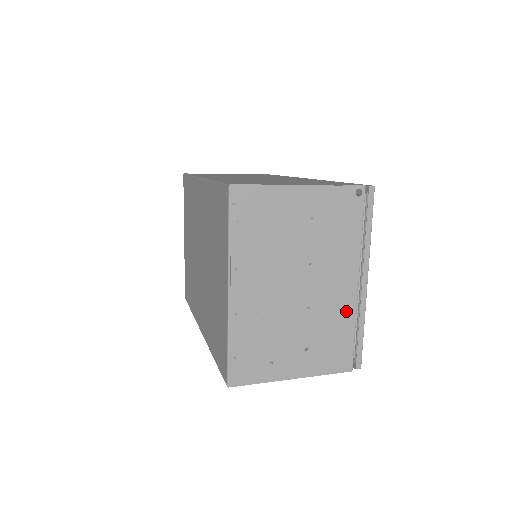
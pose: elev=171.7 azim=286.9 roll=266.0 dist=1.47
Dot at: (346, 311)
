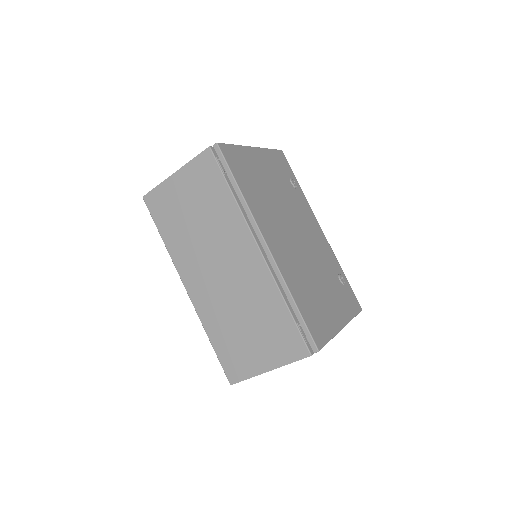
Dot at: occluded
